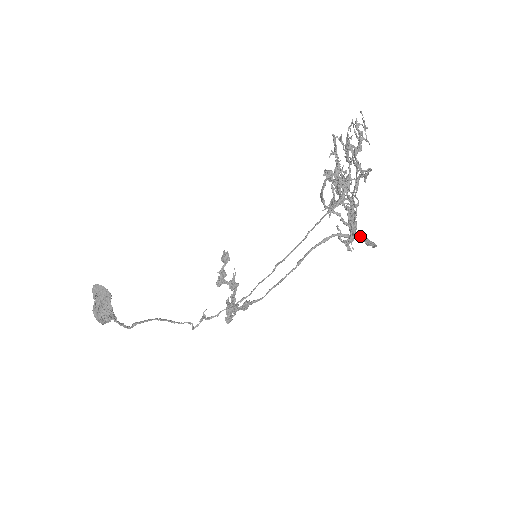
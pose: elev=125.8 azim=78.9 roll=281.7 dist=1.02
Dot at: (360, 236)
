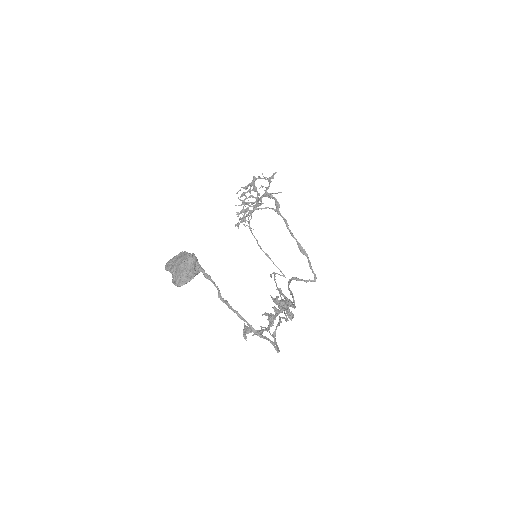
Dot at: (289, 230)
